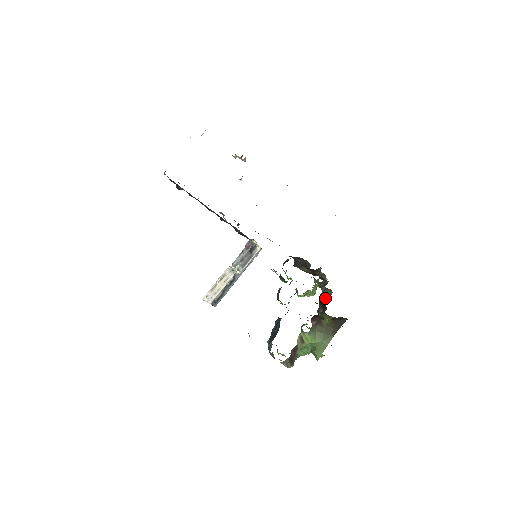
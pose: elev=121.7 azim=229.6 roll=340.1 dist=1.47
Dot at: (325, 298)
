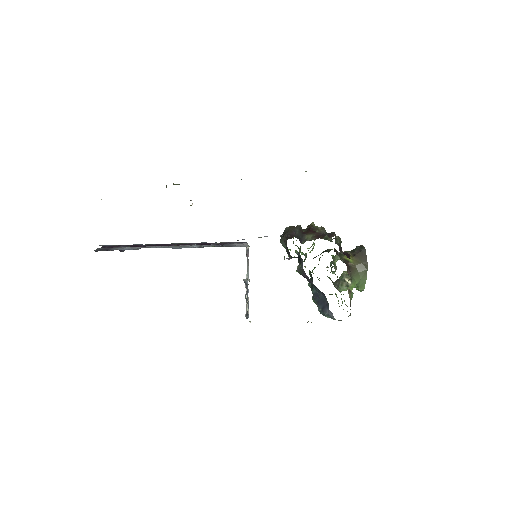
Dot at: (341, 247)
